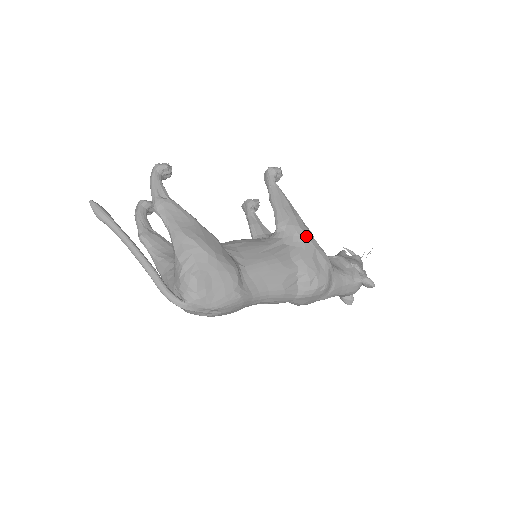
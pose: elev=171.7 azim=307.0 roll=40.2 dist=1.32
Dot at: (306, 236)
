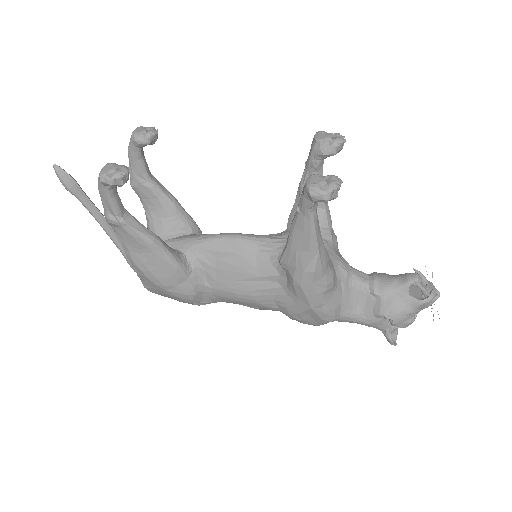
Dot at: (304, 296)
